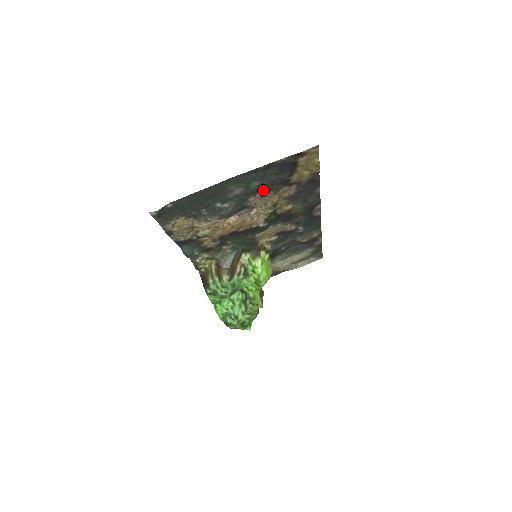
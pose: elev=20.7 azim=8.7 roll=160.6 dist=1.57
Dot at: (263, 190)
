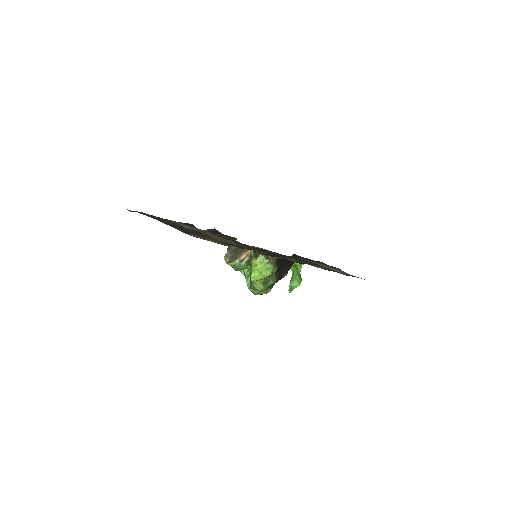
Dot at: (198, 231)
